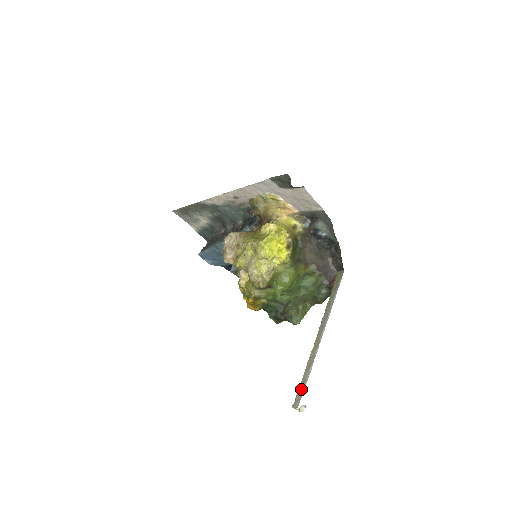
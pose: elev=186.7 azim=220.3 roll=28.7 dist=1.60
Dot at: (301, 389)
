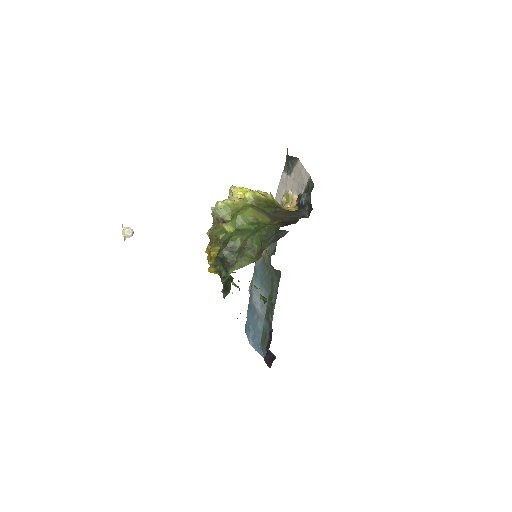
Dot at: occluded
